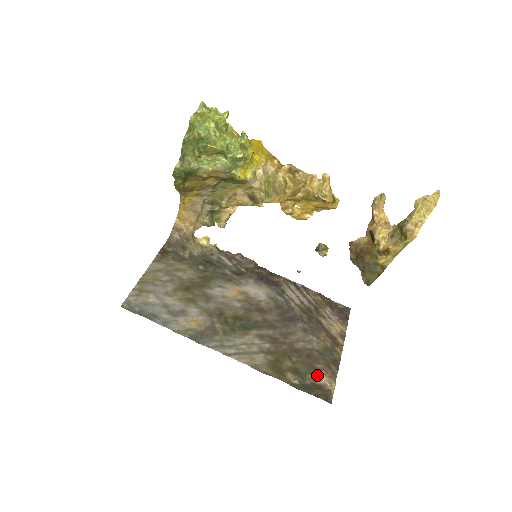
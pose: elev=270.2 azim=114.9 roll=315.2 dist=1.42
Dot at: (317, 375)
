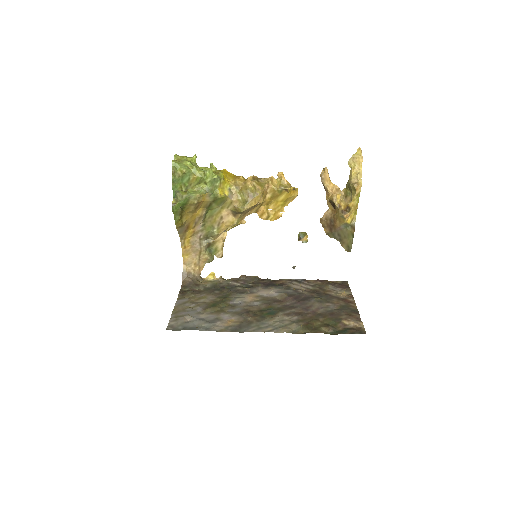
Dot at: (345, 323)
